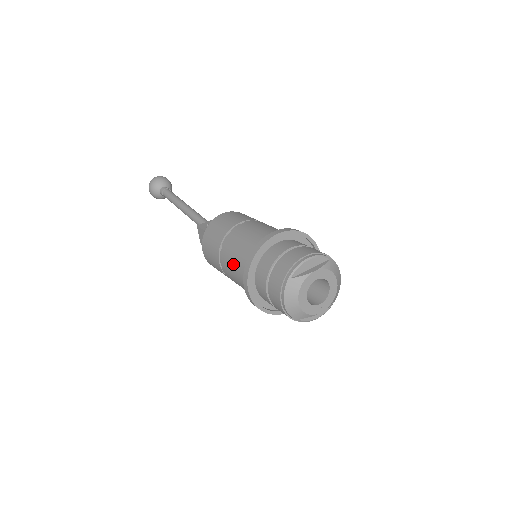
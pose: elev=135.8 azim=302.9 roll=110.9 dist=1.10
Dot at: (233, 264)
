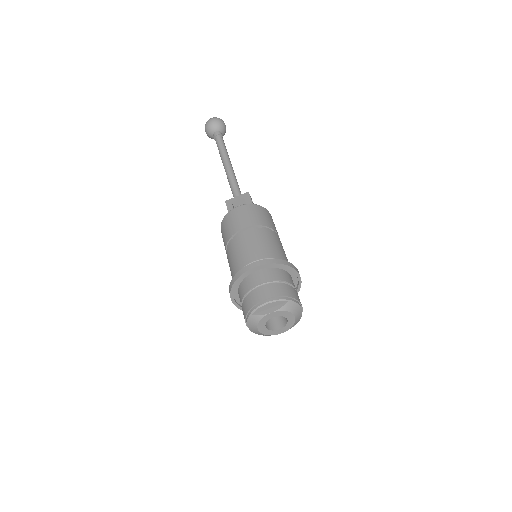
Dot at: (230, 269)
